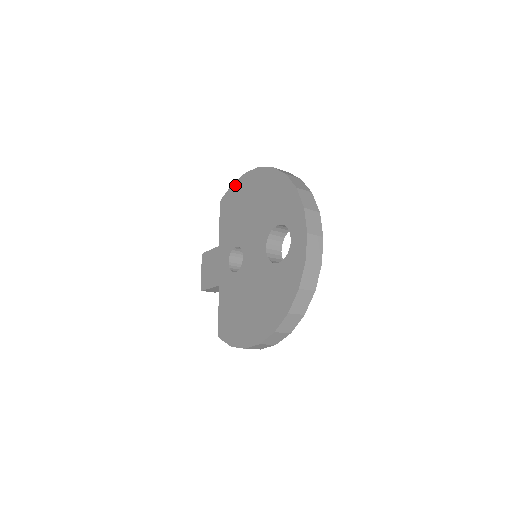
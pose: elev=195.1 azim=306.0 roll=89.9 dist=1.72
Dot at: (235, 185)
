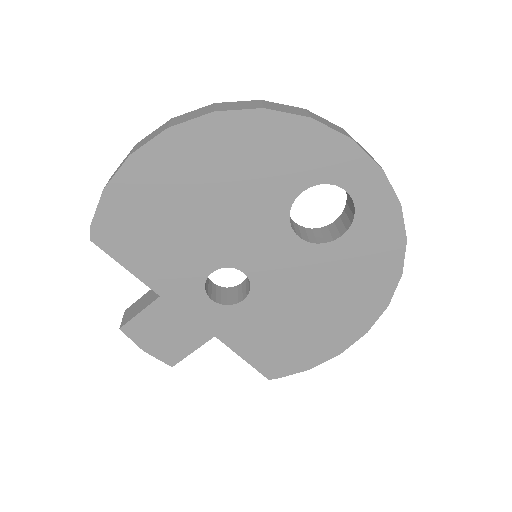
Dot at: (114, 192)
